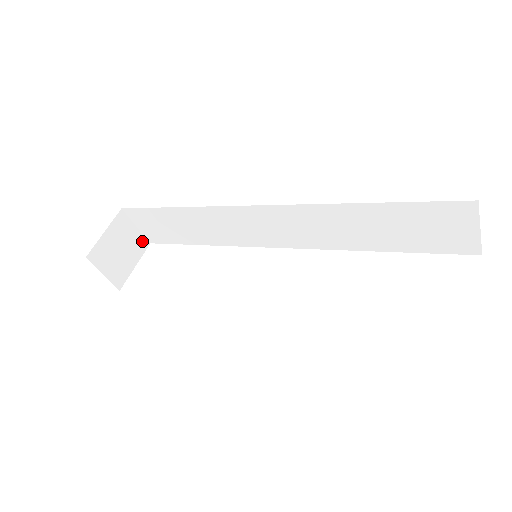
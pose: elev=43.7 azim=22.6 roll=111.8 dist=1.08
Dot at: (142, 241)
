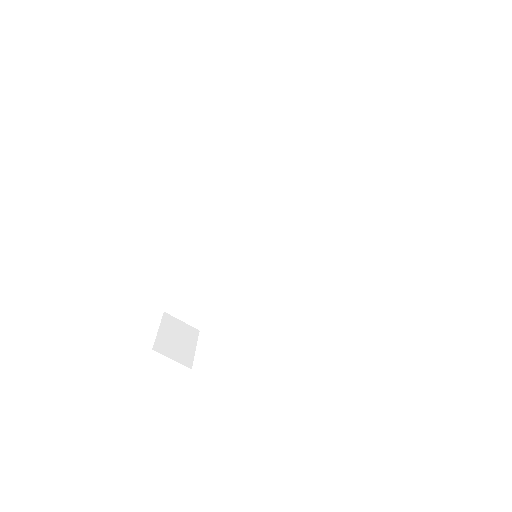
Dot at: (192, 330)
